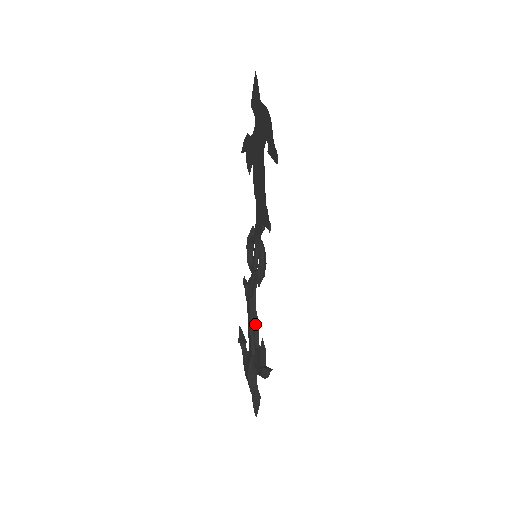
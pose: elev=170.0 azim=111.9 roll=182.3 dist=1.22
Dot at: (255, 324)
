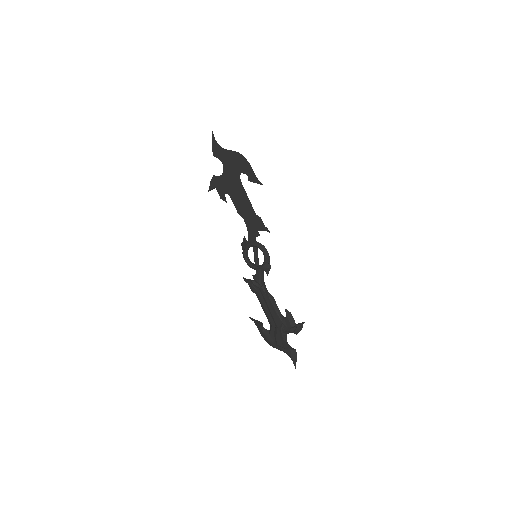
Dot at: (274, 302)
